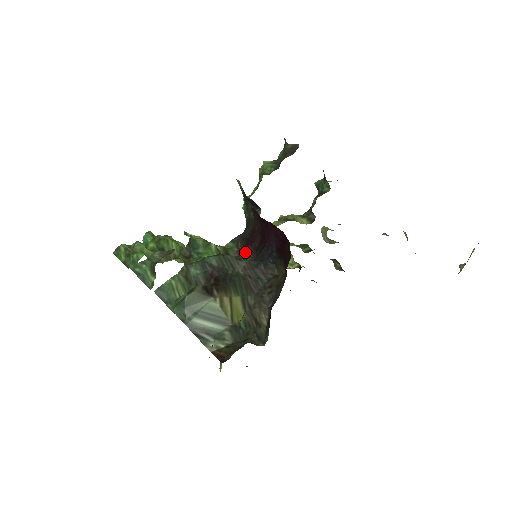
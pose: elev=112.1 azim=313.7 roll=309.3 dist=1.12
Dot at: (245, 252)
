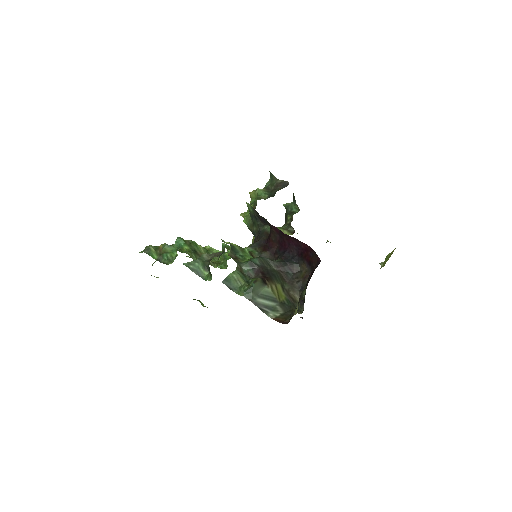
Dot at: (265, 255)
